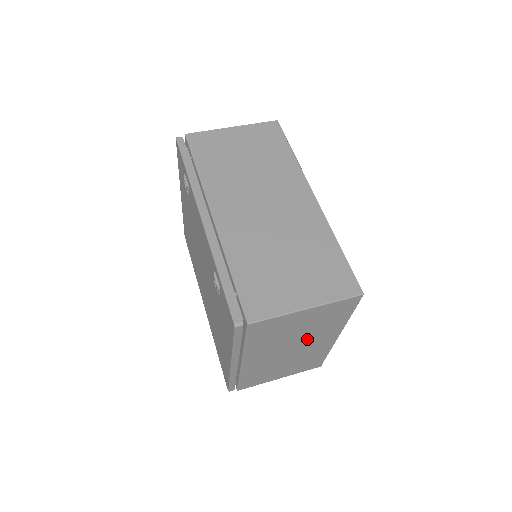
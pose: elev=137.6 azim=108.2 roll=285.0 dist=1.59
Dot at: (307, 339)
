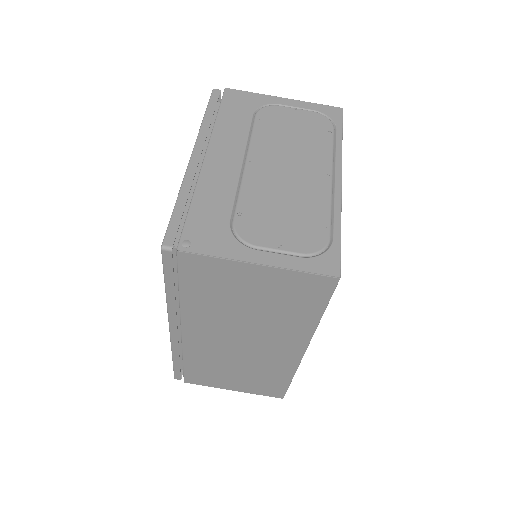
Dot at: occluded
